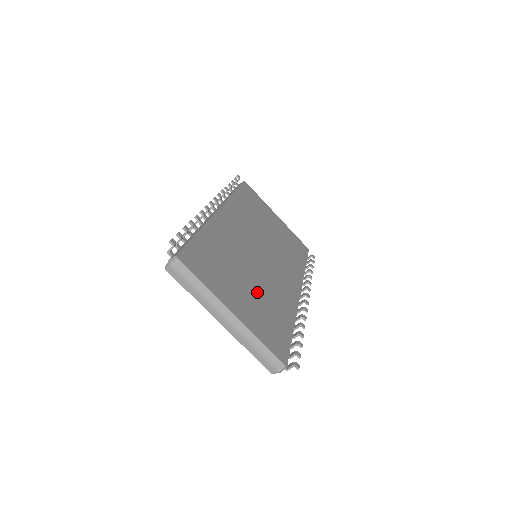
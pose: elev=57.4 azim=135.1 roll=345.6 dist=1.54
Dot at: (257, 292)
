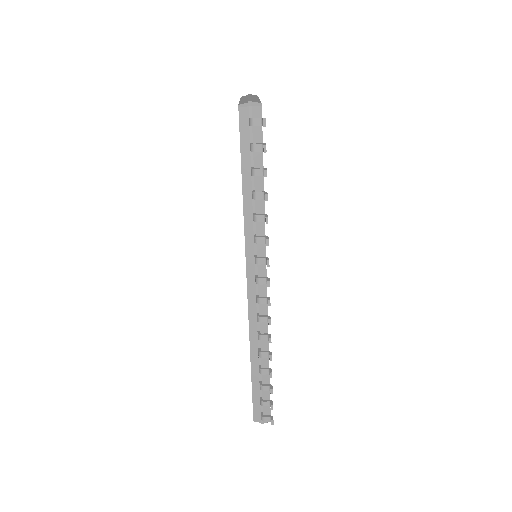
Dot at: occluded
